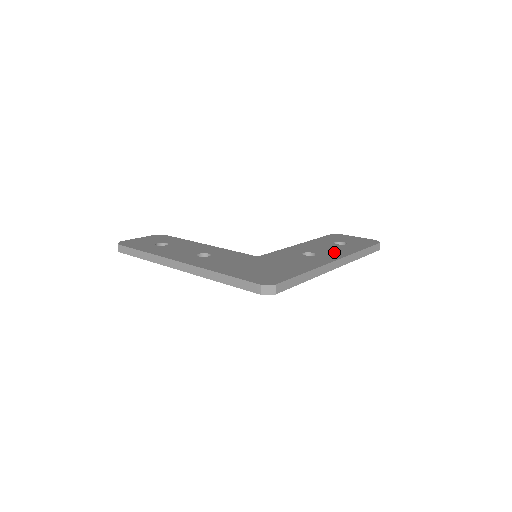
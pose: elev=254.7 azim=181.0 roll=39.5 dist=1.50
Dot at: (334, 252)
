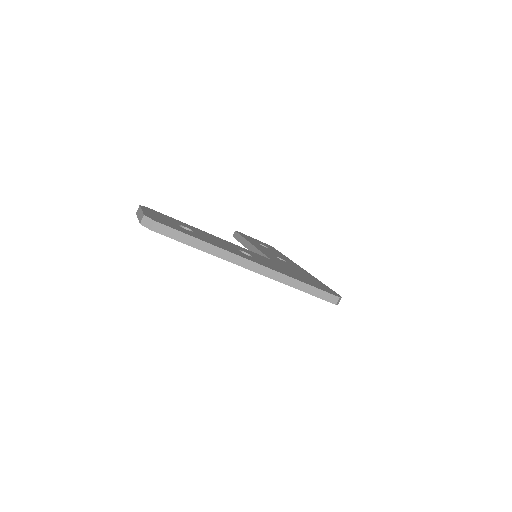
Dot at: (284, 258)
